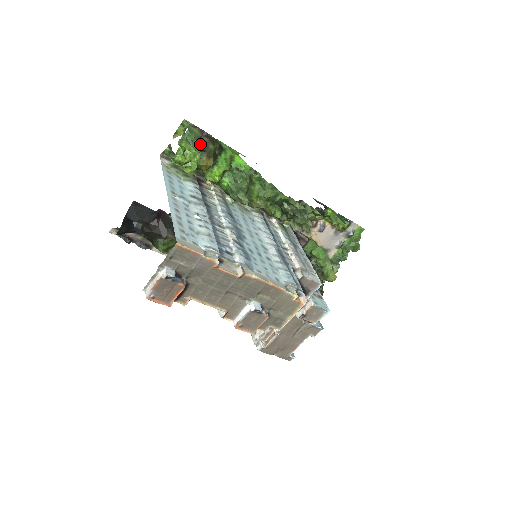
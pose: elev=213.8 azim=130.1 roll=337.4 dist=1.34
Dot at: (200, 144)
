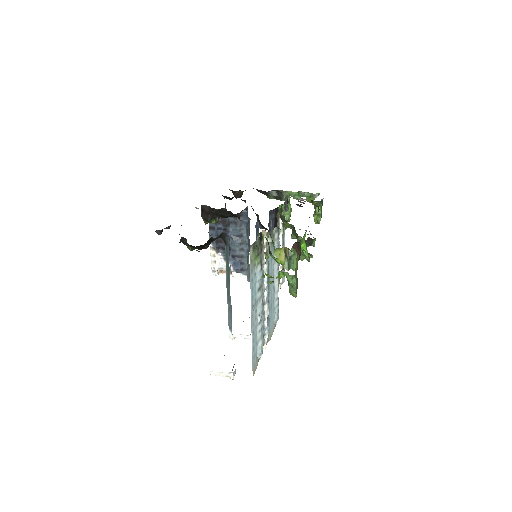
Dot at: occluded
